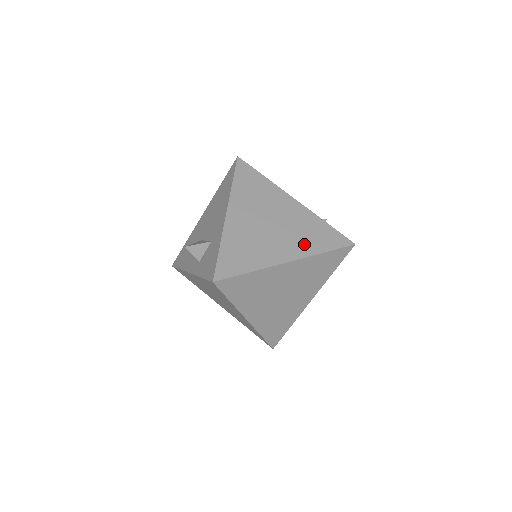
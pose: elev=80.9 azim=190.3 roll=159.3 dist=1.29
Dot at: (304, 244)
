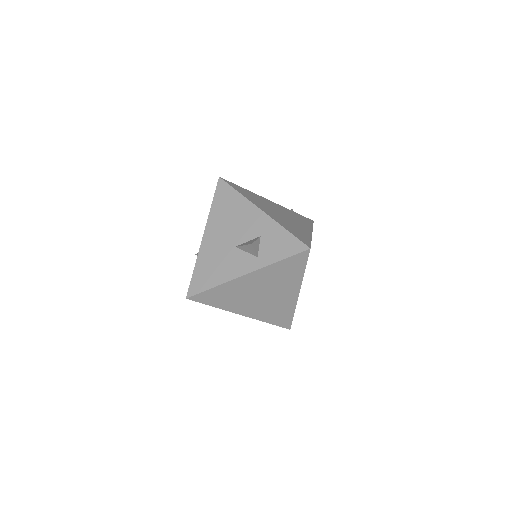
Dot at: (303, 223)
